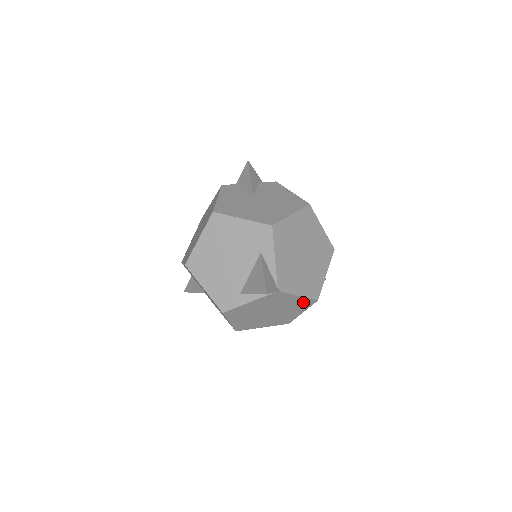
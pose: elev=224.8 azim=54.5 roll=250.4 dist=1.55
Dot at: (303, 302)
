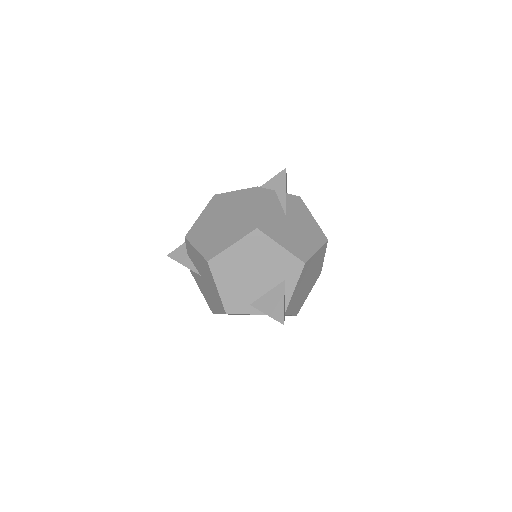
Dot at: occluded
